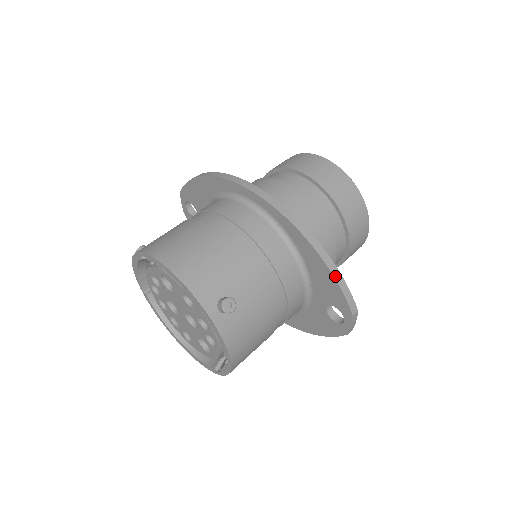
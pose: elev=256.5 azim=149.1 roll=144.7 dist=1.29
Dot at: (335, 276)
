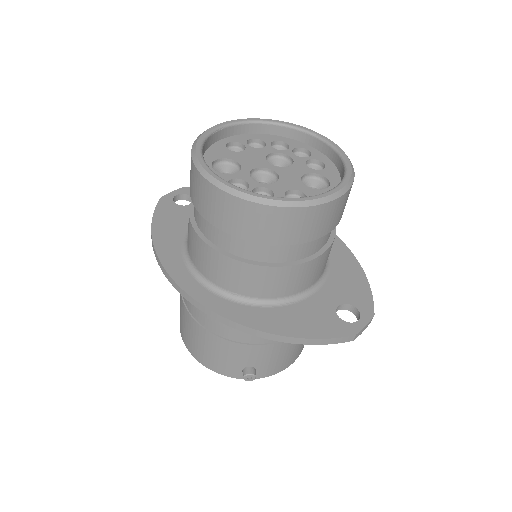
Dot at: (305, 343)
